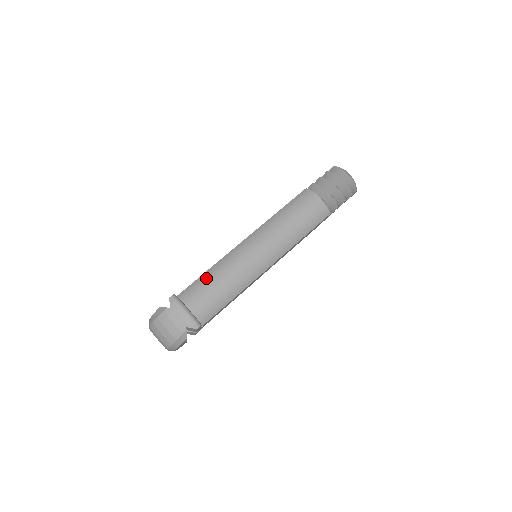
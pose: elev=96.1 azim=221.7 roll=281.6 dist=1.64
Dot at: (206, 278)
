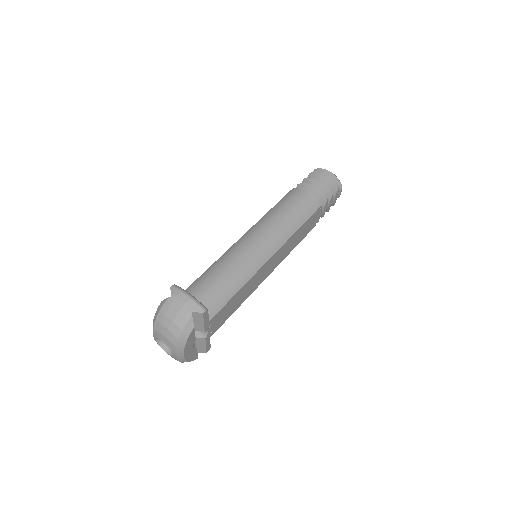
Dot at: (207, 274)
